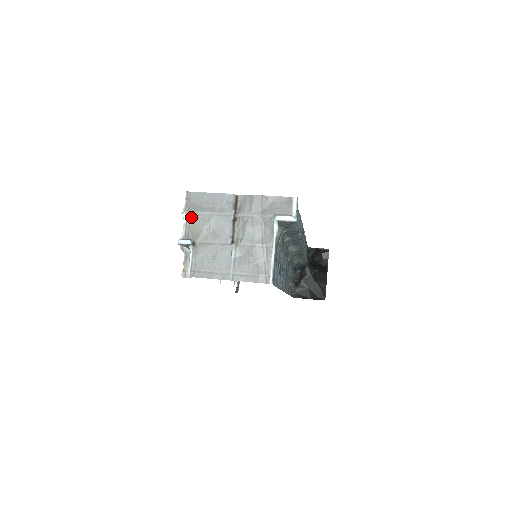
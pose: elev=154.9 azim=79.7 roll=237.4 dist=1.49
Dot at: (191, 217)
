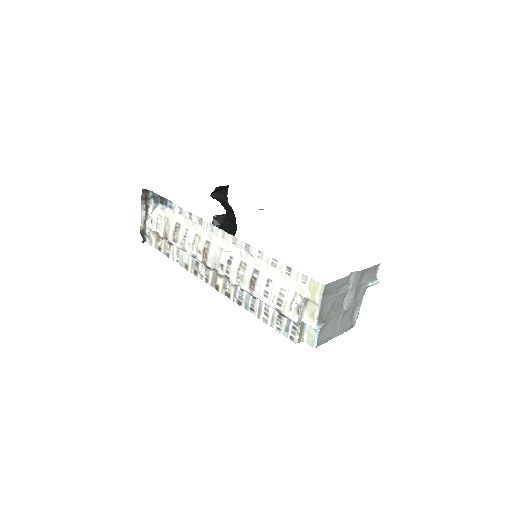
Dot at: (324, 304)
